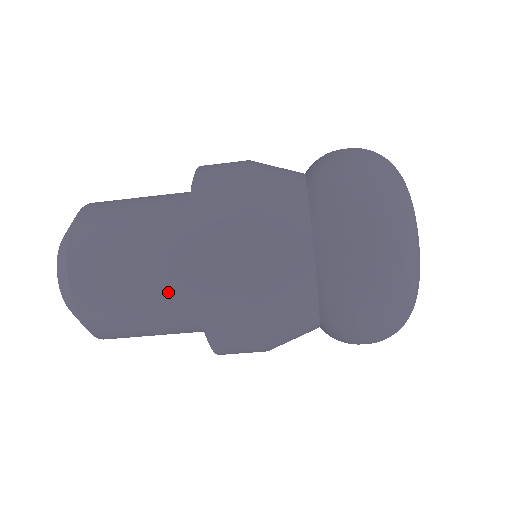
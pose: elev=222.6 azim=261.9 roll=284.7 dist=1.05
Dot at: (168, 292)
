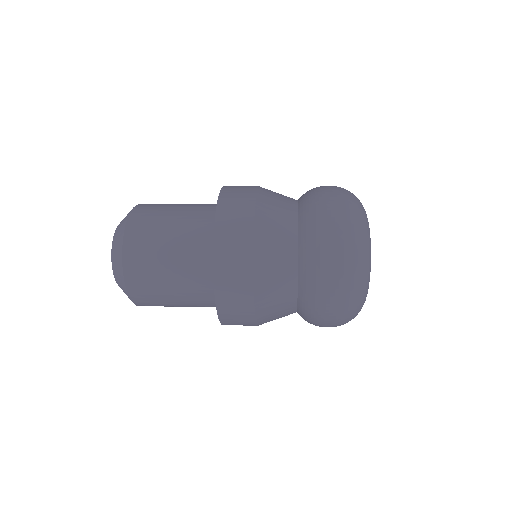
Dot at: occluded
